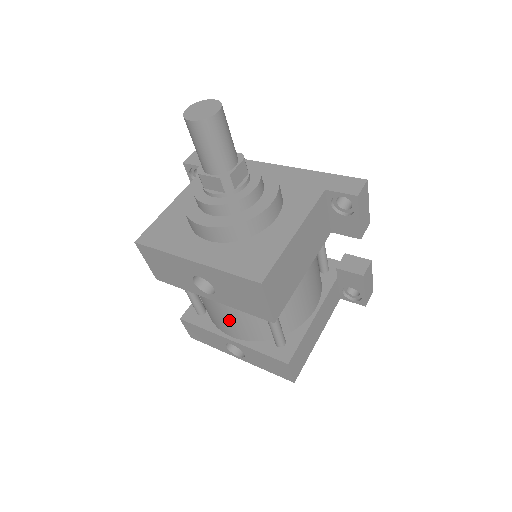
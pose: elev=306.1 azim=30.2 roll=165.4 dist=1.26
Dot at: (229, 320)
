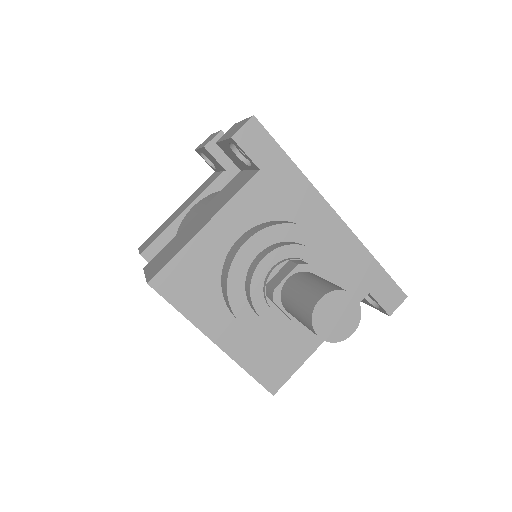
Dot at: occluded
